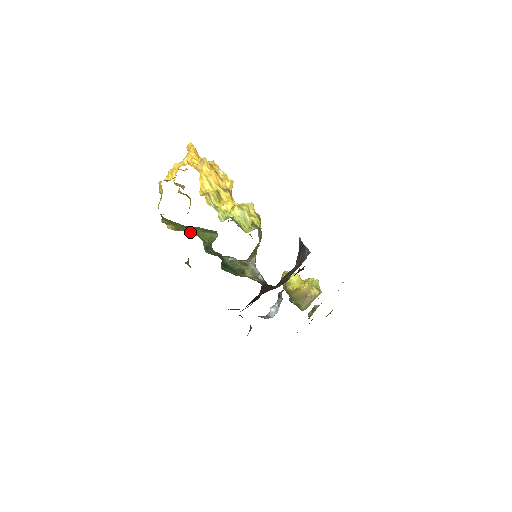
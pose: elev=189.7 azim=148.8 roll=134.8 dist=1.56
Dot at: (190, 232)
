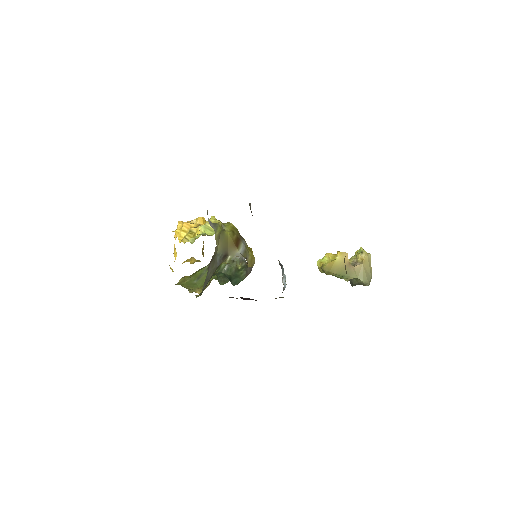
Dot at: occluded
